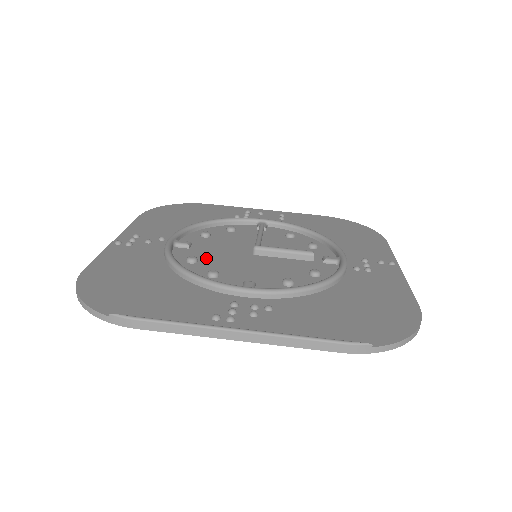
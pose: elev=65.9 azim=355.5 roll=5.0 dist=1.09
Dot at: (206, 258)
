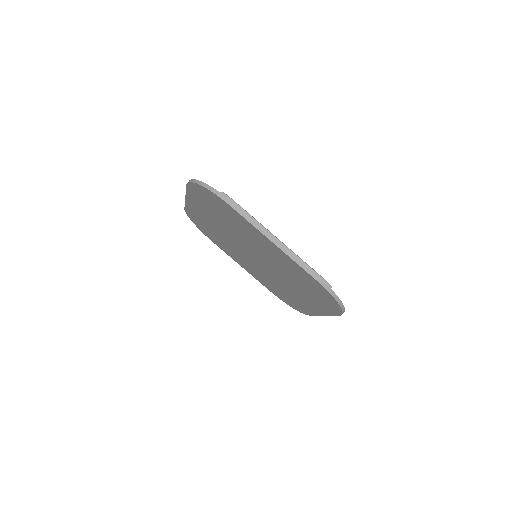
Dot at: occluded
